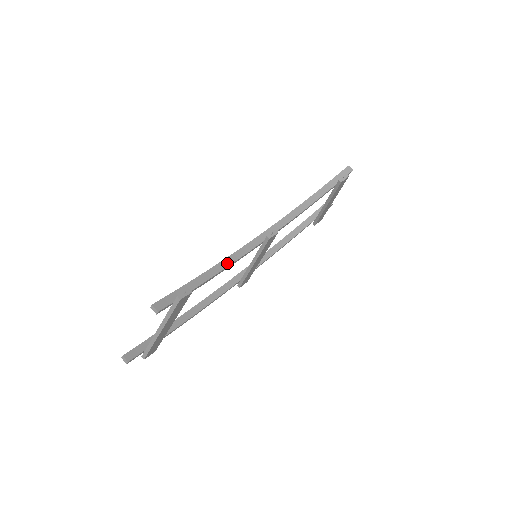
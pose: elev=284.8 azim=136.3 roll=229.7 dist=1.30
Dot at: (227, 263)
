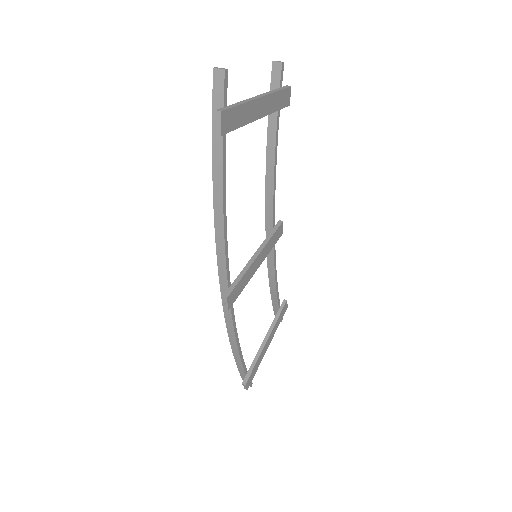
Dot at: (272, 175)
